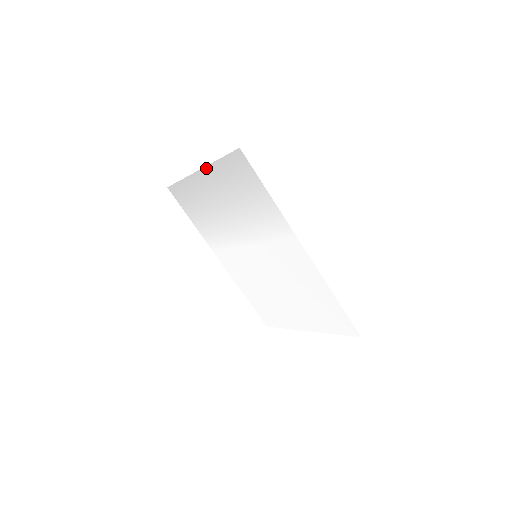
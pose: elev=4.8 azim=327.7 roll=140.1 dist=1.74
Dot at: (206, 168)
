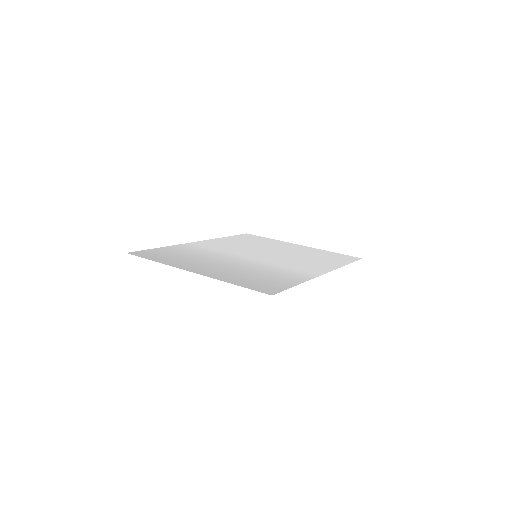
Dot at: (207, 276)
